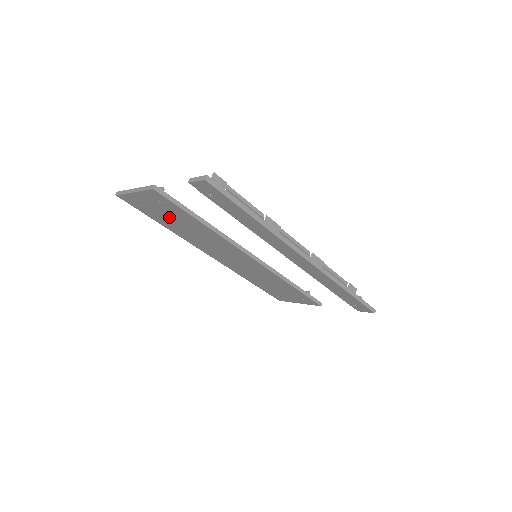
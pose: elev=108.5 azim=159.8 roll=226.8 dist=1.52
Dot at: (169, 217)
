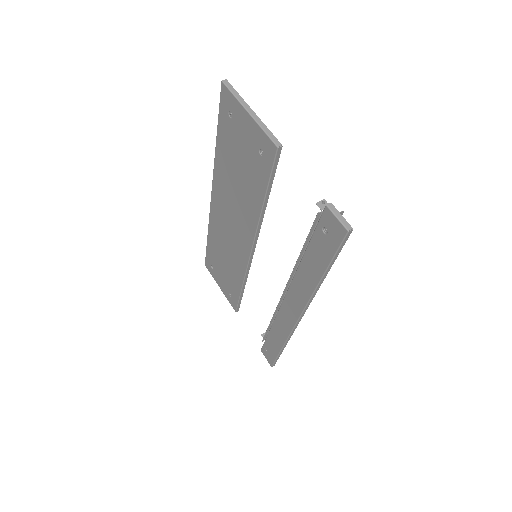
Dot at: (239, 157)
